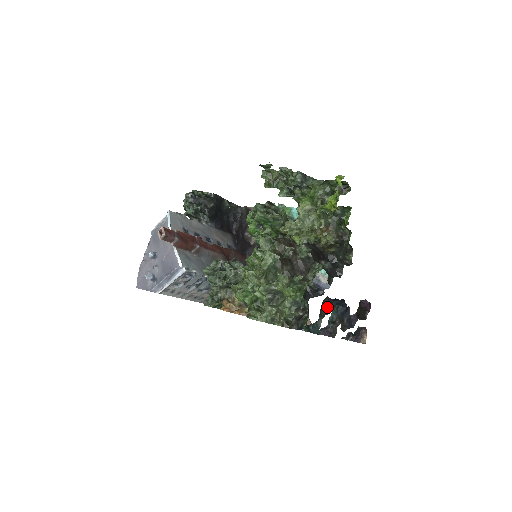
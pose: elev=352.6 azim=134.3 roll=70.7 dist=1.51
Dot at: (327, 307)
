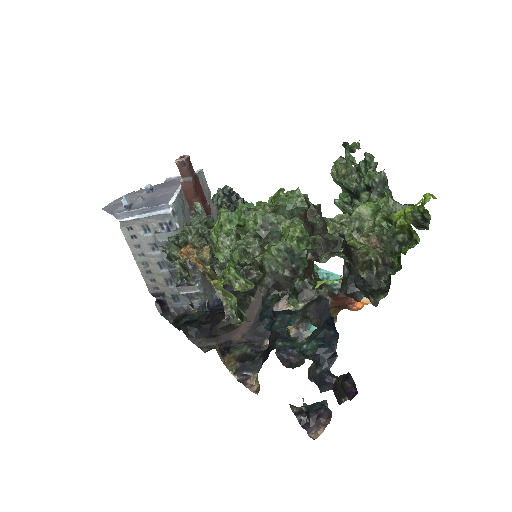
Dot at: (317, 315)
